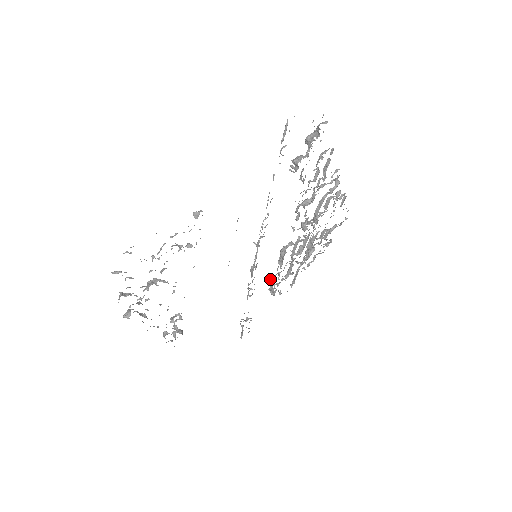
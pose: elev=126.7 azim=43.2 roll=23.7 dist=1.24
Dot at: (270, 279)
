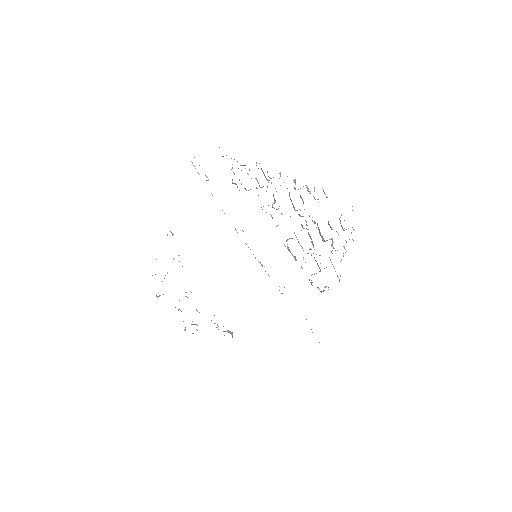
Dot at: occluded
